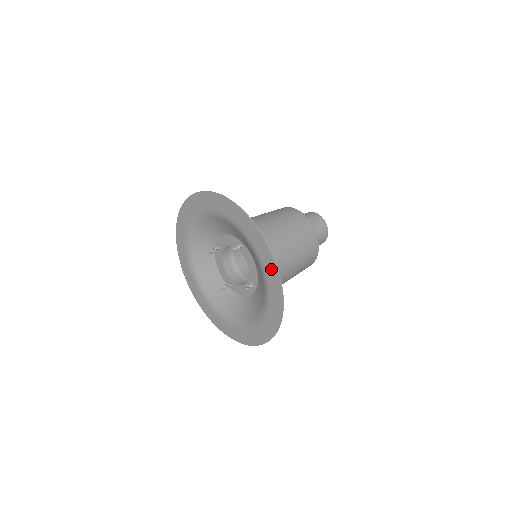
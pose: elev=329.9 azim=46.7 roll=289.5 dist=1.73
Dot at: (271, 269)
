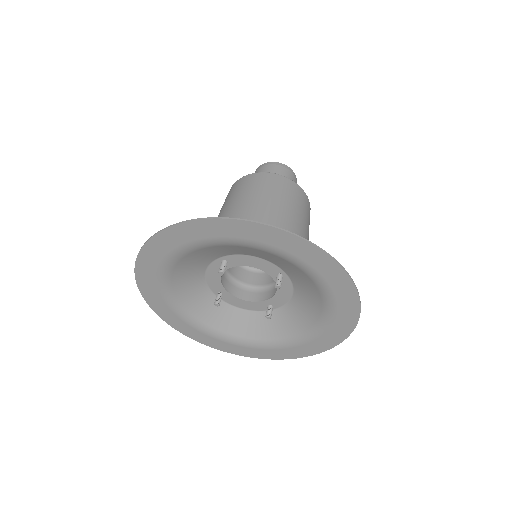
Dot at: (345, 326)
